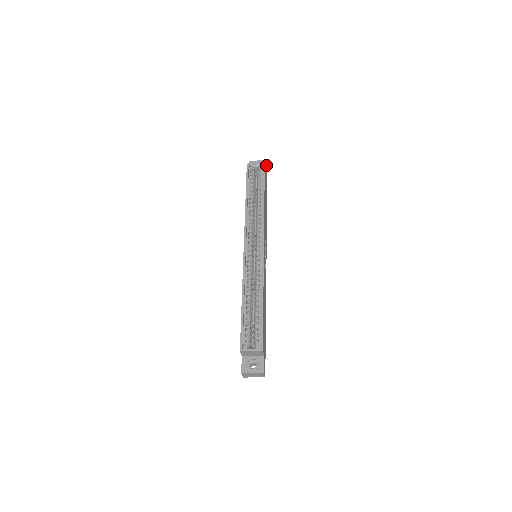
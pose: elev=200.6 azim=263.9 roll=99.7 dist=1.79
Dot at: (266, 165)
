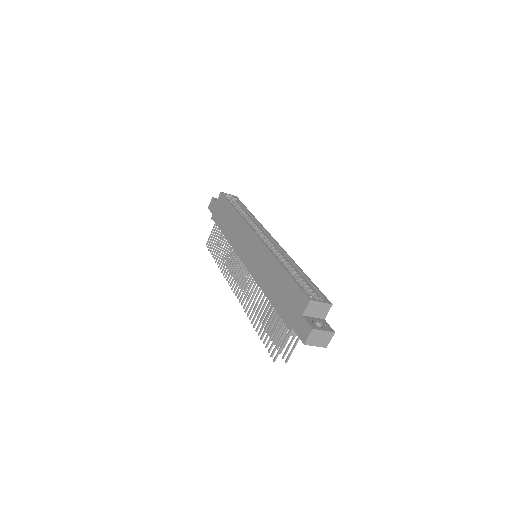
Dot at: occluded
